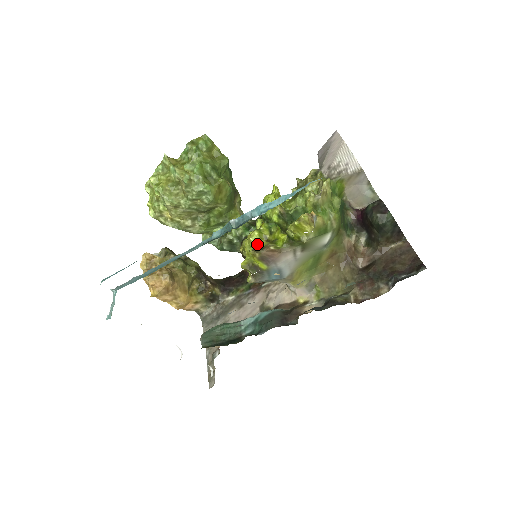
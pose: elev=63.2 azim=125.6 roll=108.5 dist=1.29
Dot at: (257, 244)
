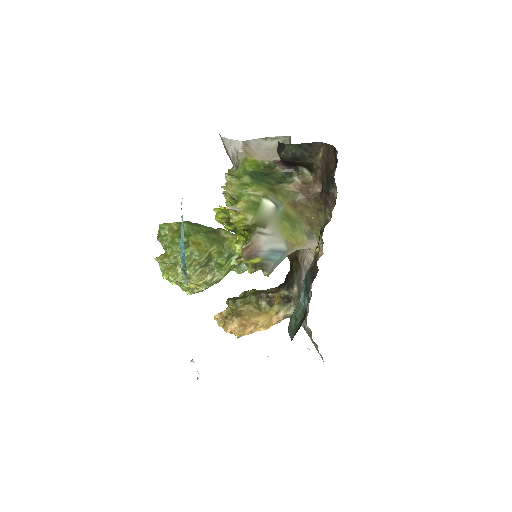
Dot at: occluded
